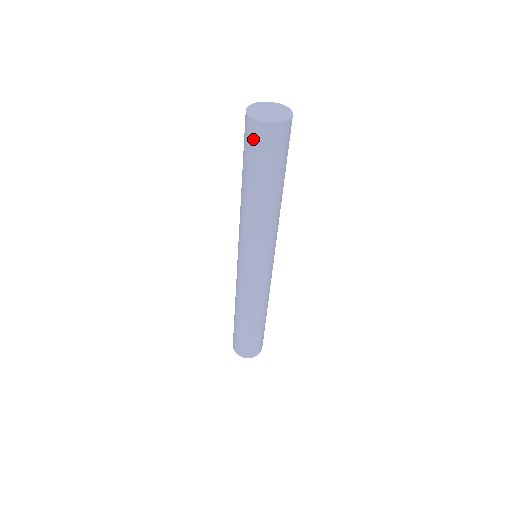
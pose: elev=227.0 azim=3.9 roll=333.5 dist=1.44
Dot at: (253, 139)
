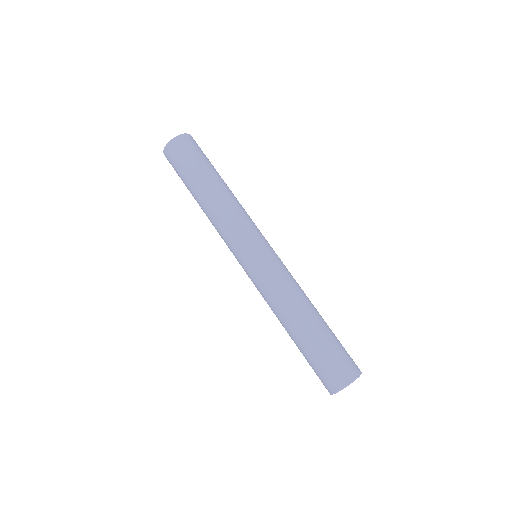
Dot at: (188, 146)
